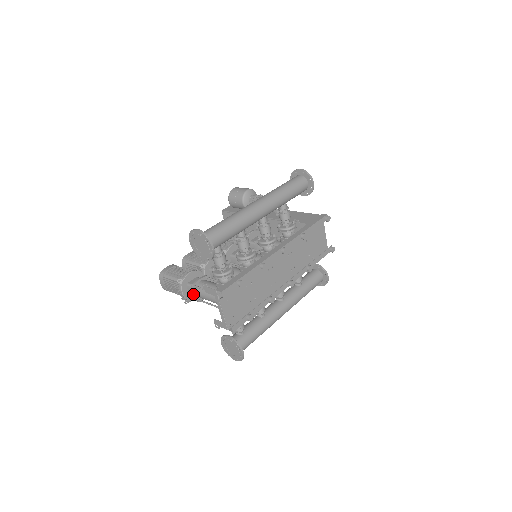
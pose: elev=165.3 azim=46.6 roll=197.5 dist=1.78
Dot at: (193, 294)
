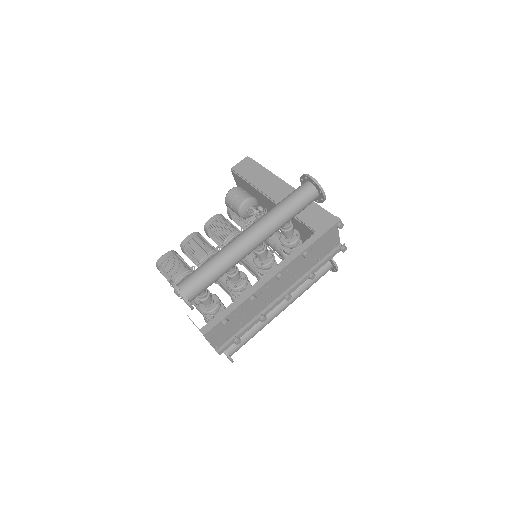
Dot at: occluded
